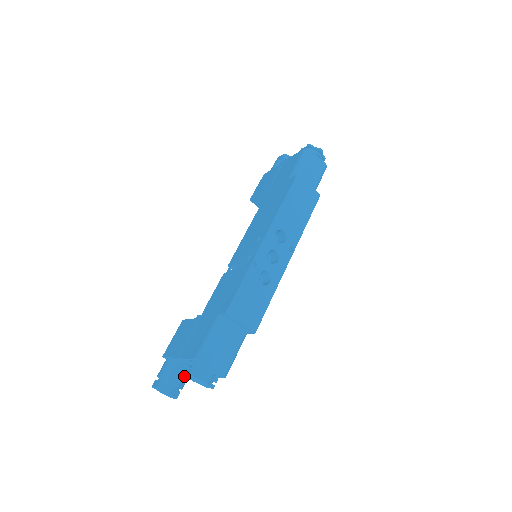
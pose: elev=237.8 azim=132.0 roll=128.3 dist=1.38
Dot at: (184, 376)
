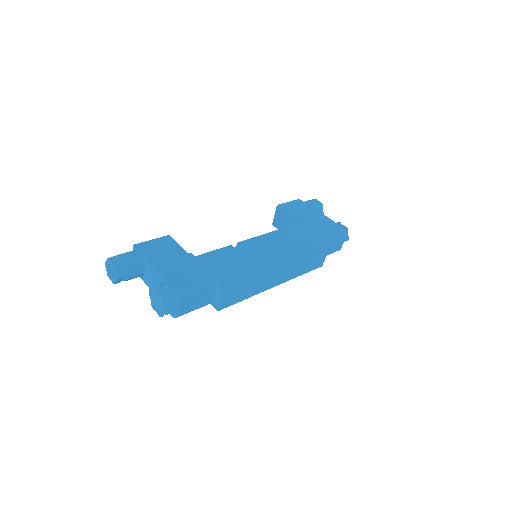
Dot at: (136, 276)
